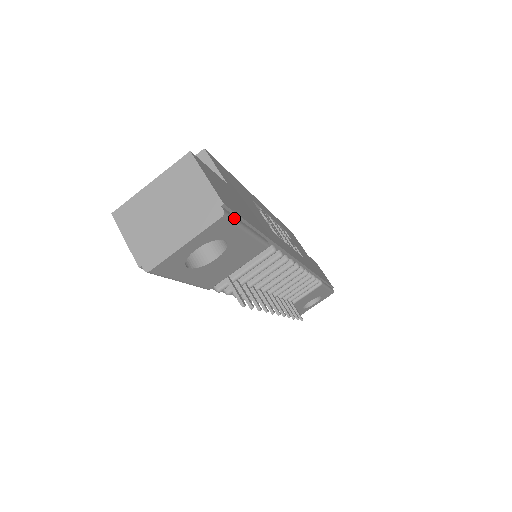
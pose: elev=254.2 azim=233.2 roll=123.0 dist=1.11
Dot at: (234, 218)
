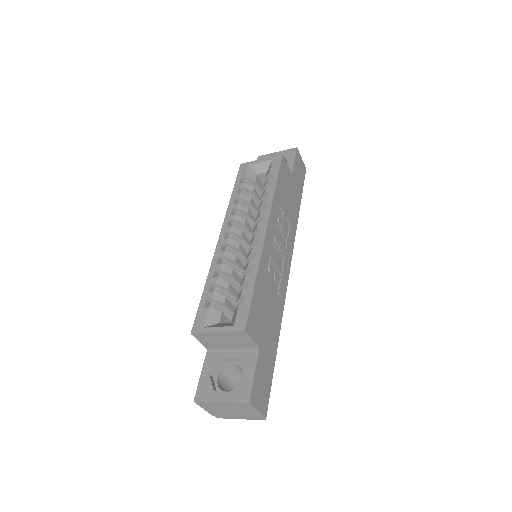
Dot at: occluded
